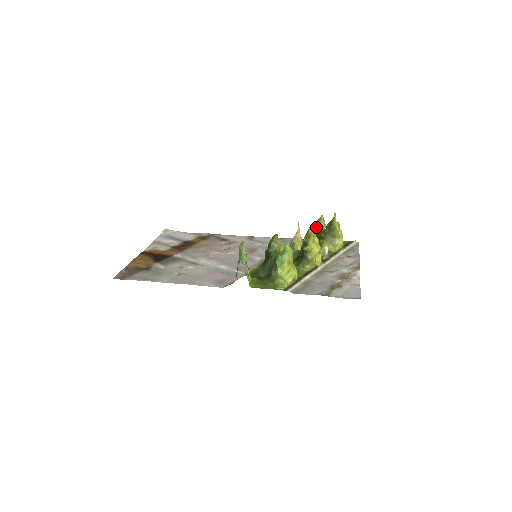
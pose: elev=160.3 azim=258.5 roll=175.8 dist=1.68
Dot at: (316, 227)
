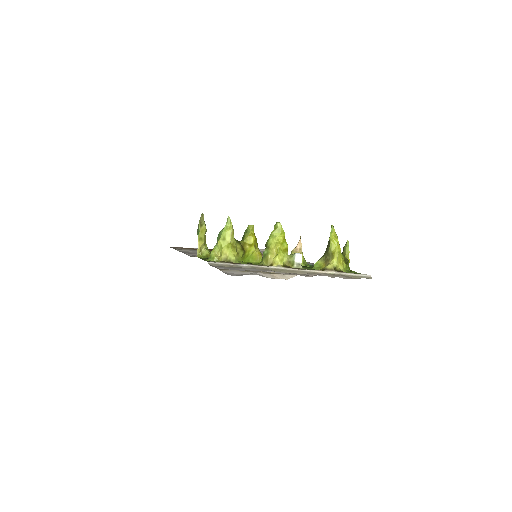
Dot at: occluded
